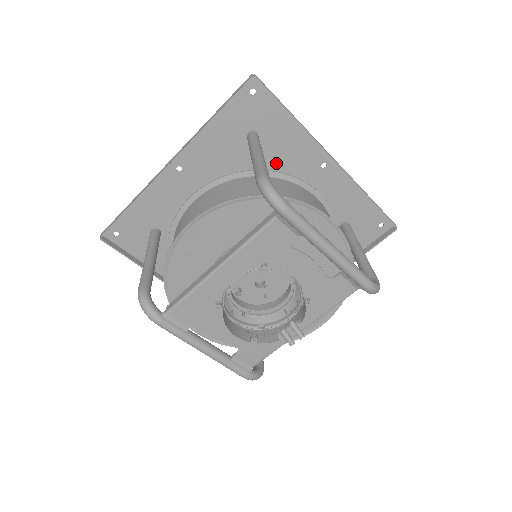
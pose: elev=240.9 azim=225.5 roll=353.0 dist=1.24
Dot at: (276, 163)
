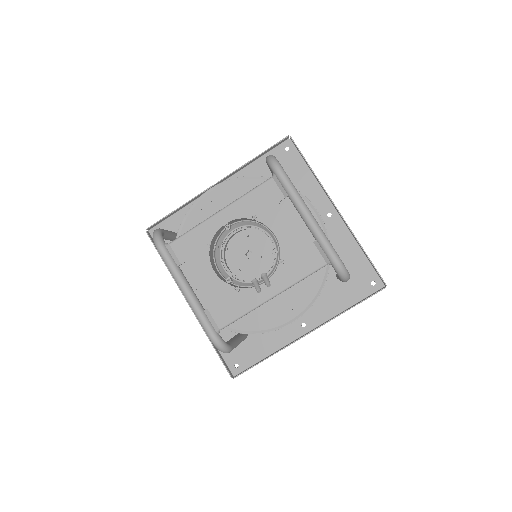
Dot at: occluded
